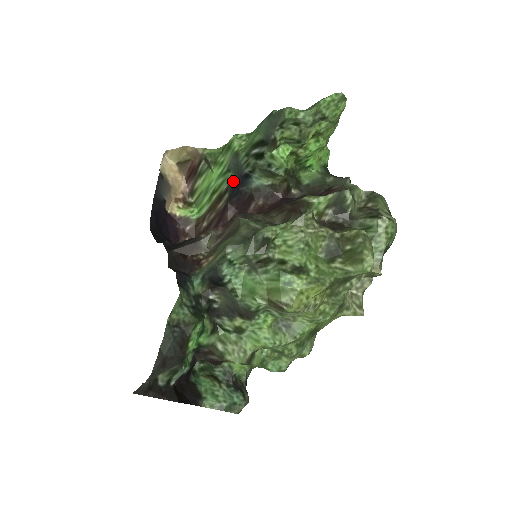
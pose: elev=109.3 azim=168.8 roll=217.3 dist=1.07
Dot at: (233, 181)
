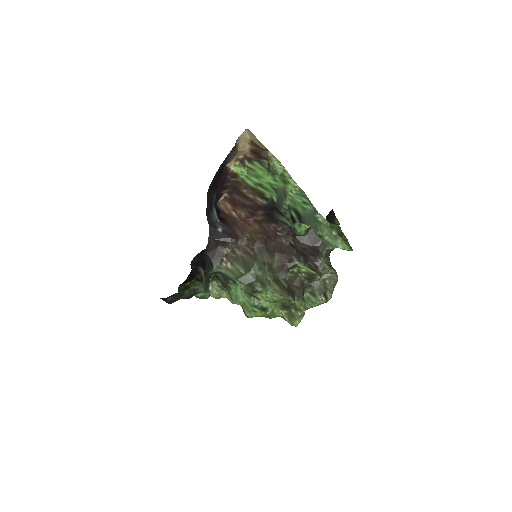
Dot at: (274, 202)
